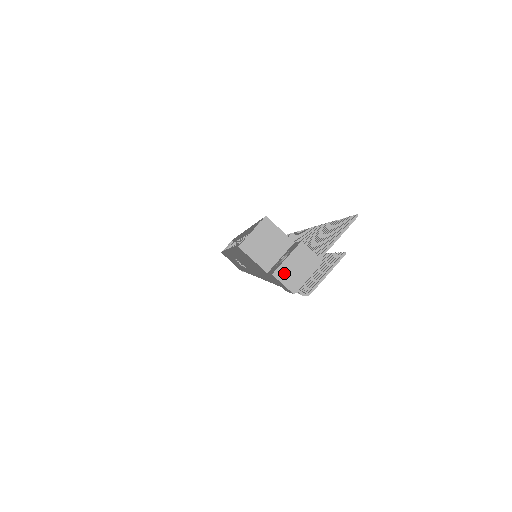
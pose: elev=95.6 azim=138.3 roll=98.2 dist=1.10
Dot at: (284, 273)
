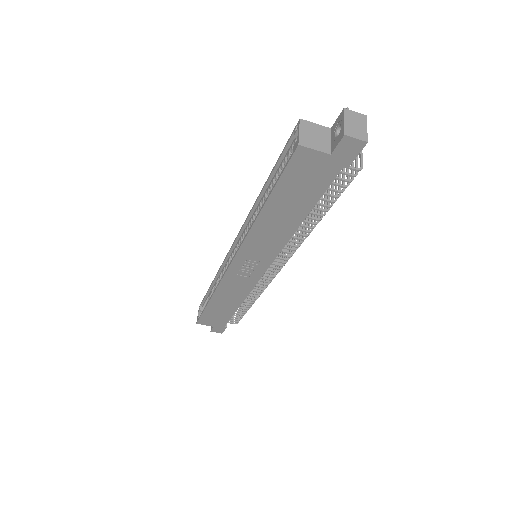
Dot at: (351, 131)
